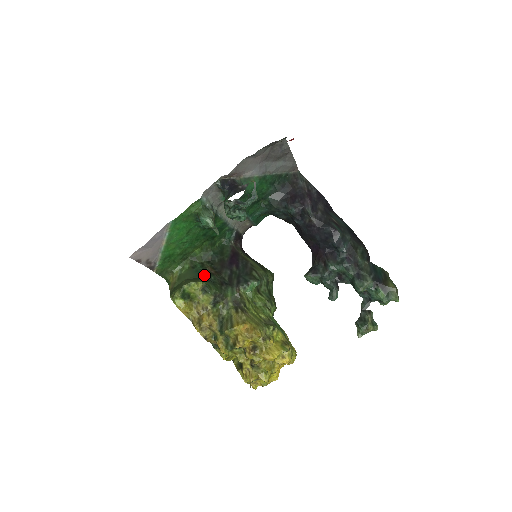
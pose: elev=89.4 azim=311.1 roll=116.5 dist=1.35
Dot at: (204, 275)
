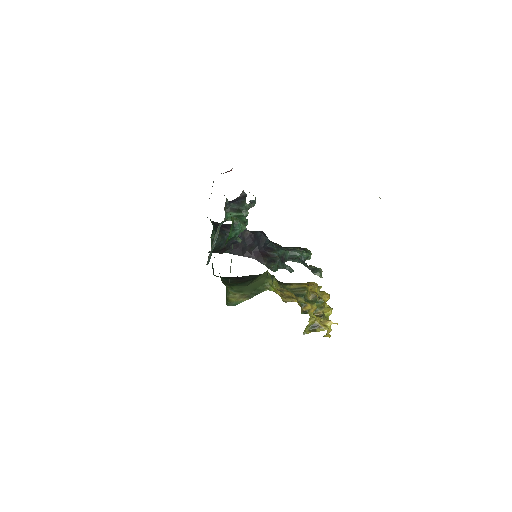
Dot at: (249, 281)
